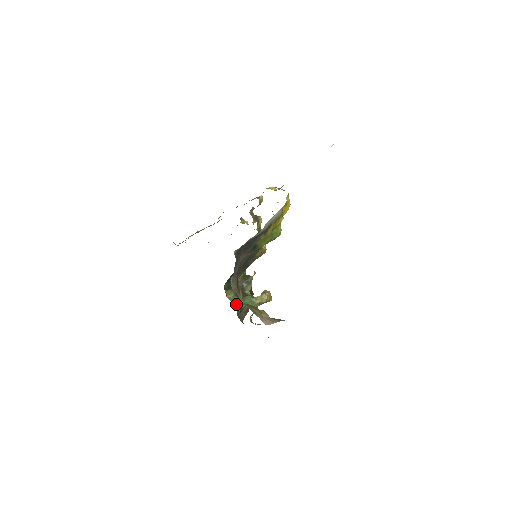
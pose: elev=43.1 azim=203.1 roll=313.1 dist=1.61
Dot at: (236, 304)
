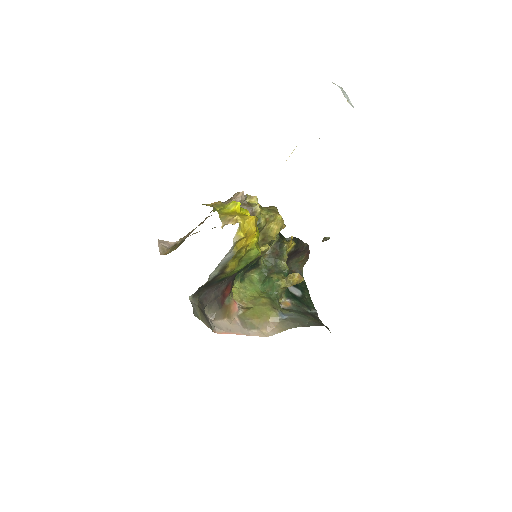
Dot at: (262, 284)
